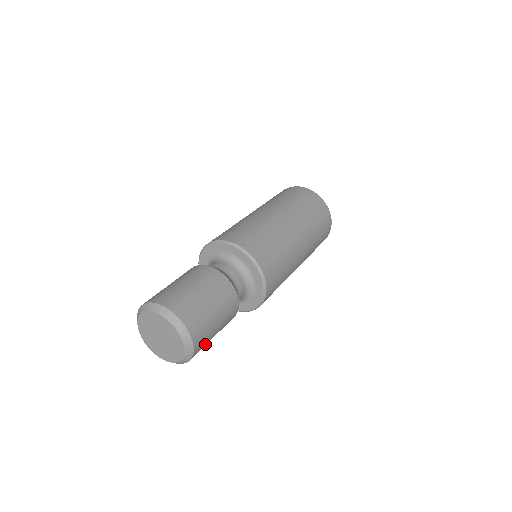
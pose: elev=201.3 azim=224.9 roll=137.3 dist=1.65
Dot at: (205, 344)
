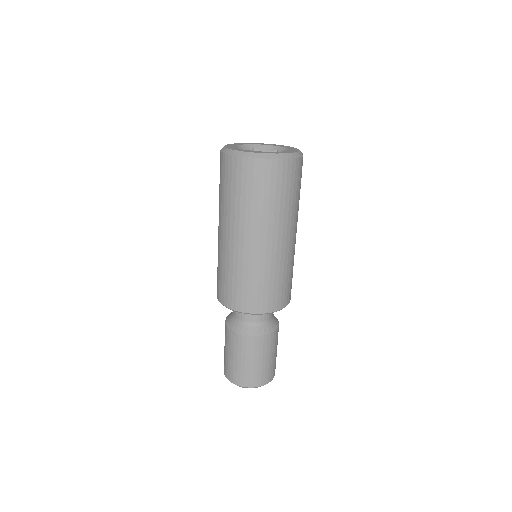
Dot at: (270, 368)
